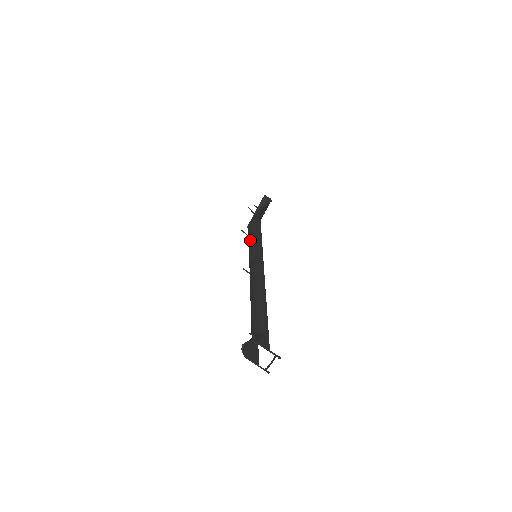
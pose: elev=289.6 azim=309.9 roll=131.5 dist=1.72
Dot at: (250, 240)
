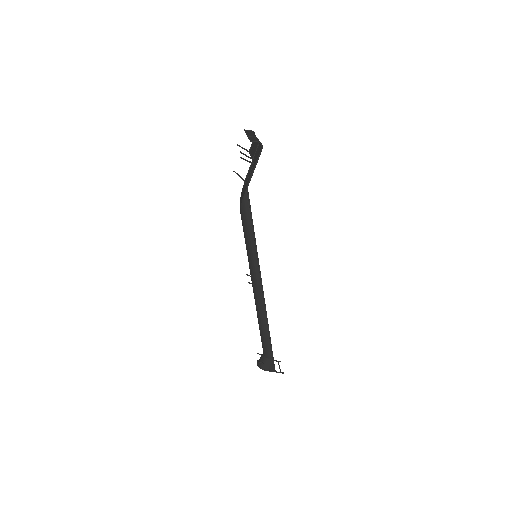
Dot at: occluded
